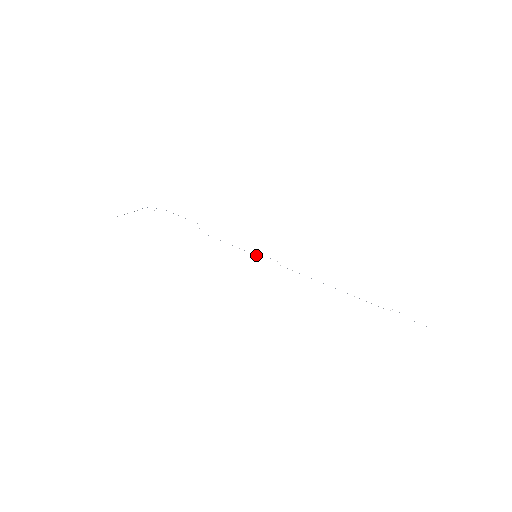
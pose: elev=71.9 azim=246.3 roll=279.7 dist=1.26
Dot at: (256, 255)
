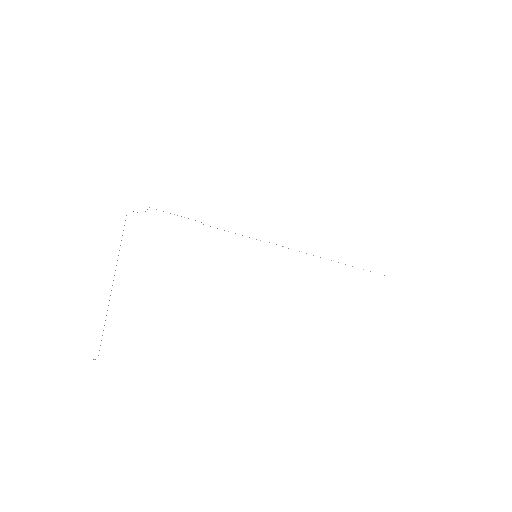
Dot at: occluded
